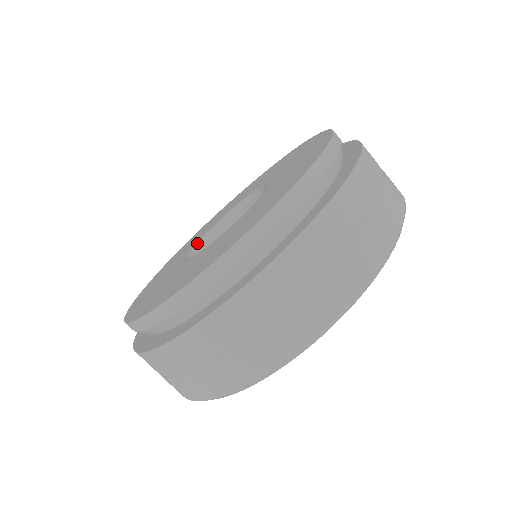
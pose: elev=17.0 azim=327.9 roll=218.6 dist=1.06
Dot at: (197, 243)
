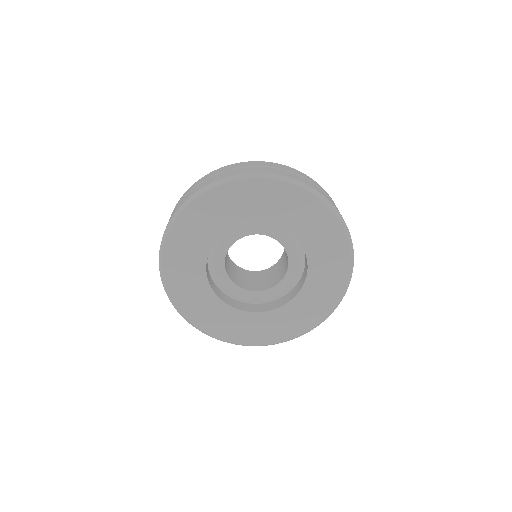
Dot at: occluded
